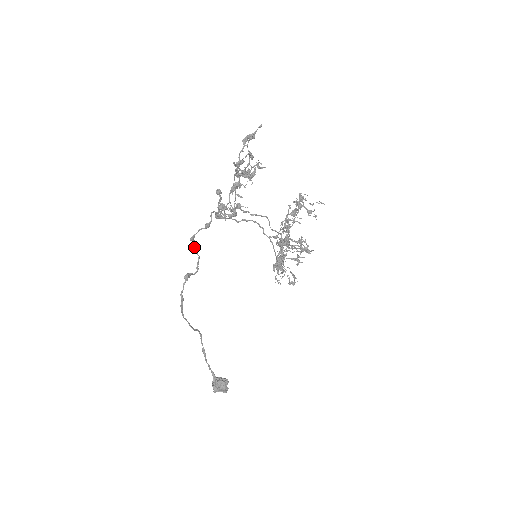
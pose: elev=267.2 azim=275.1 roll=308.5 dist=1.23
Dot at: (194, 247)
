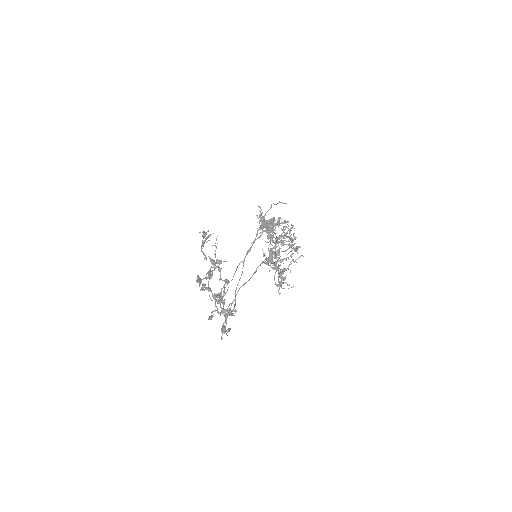
Dot at: occluded
